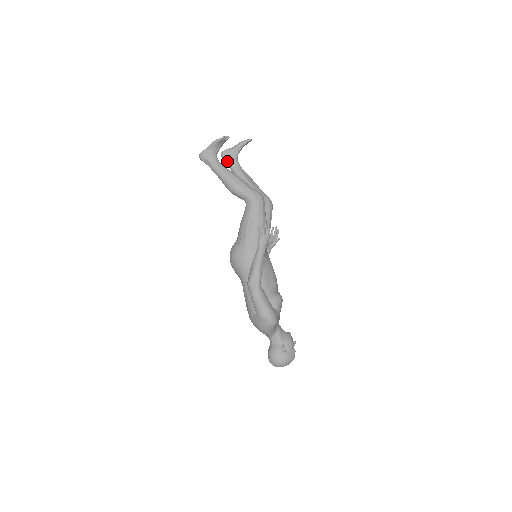
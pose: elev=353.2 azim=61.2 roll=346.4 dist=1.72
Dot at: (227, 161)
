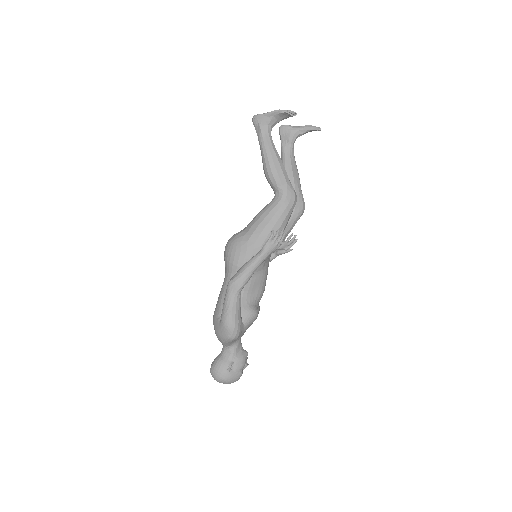
Dot at: (282, 138)
